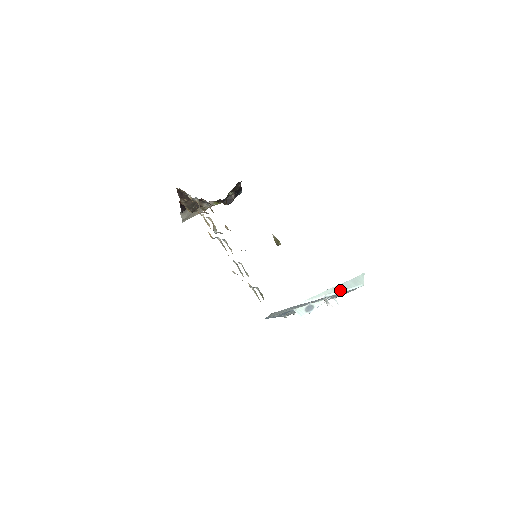
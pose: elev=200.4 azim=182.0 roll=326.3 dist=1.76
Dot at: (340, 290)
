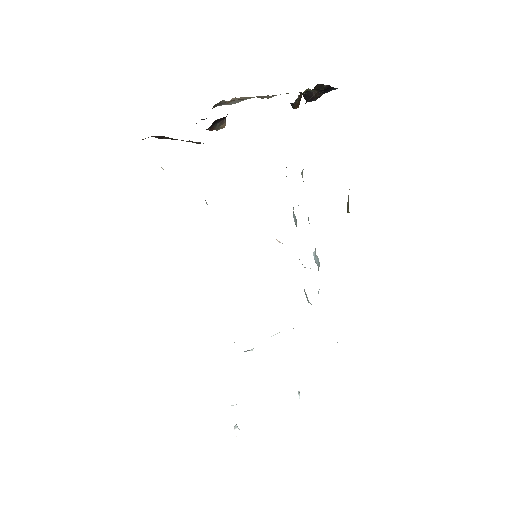
Dot at: occluded
